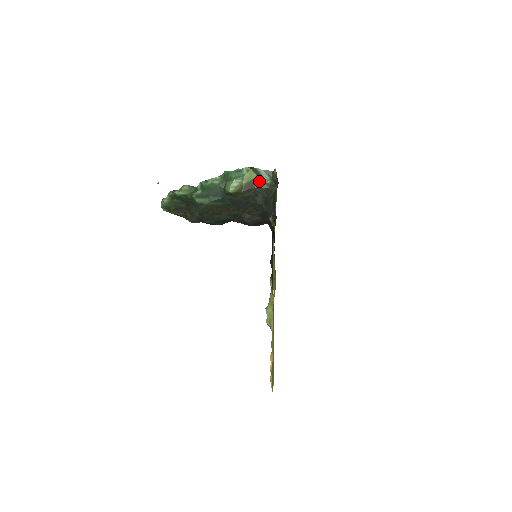
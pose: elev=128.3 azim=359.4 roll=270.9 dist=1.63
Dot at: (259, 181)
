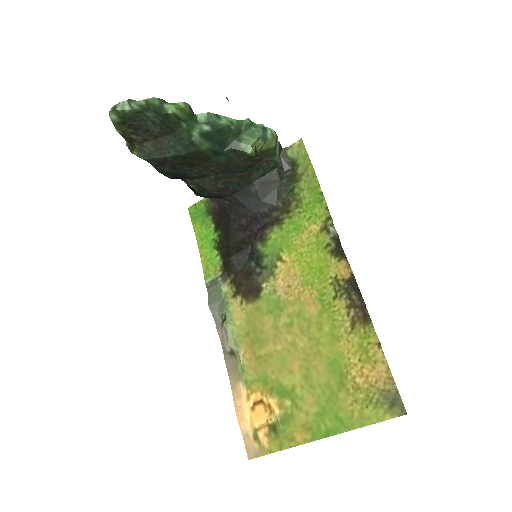
Dot at: (273, 154)
